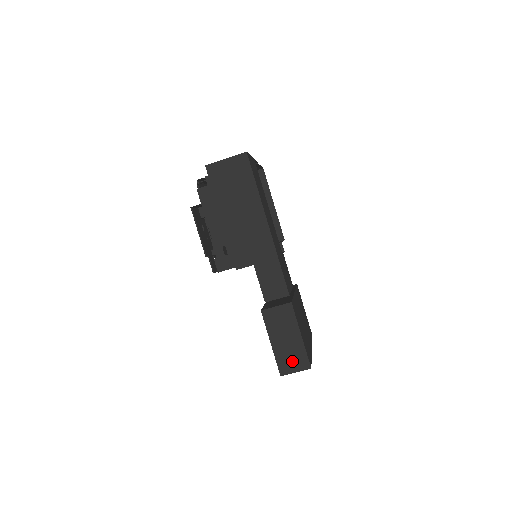
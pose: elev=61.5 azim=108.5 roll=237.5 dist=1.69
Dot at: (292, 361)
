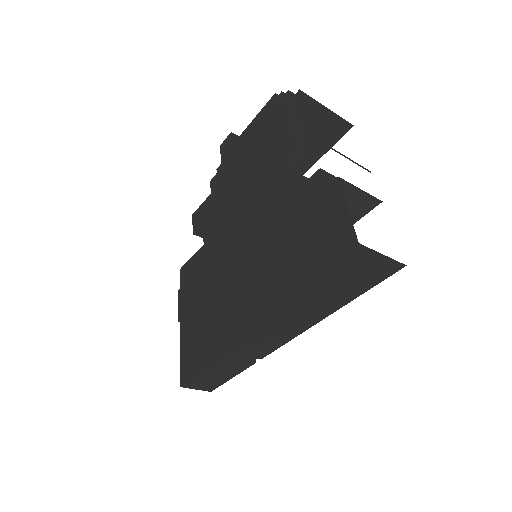
Dot at: (202, 385)
